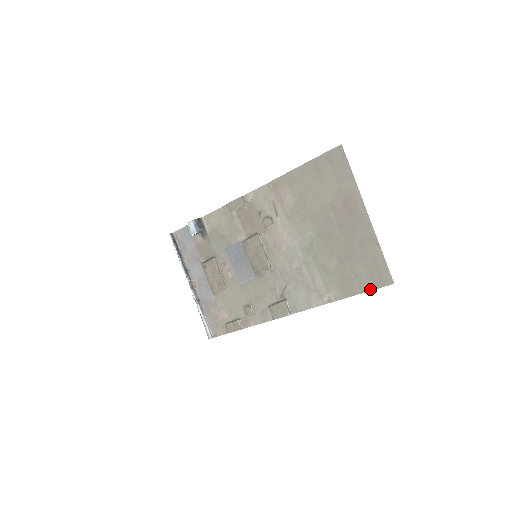
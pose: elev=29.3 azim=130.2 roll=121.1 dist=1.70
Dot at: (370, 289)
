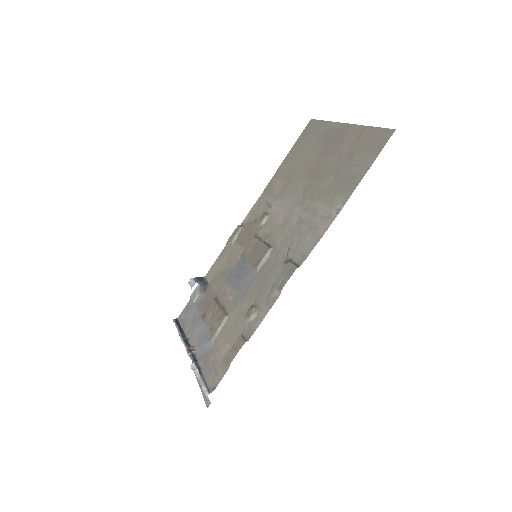
Dot at: (375, 158)
